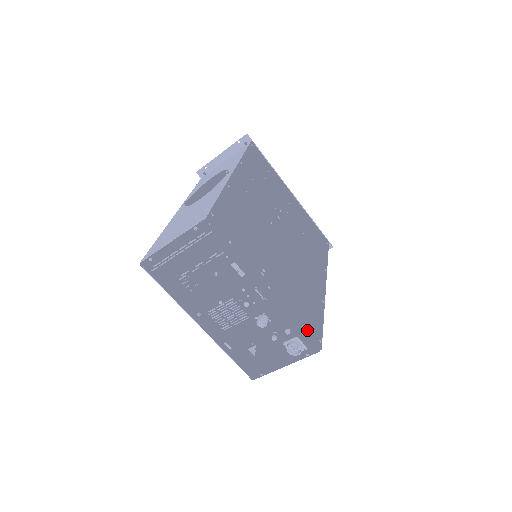
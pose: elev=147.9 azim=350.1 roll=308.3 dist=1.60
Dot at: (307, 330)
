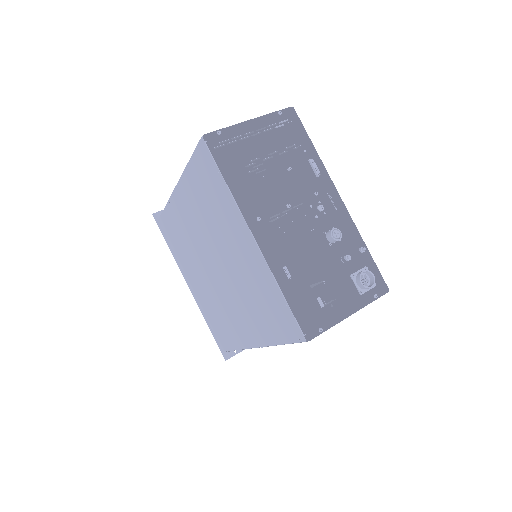
Dot at: occluded
